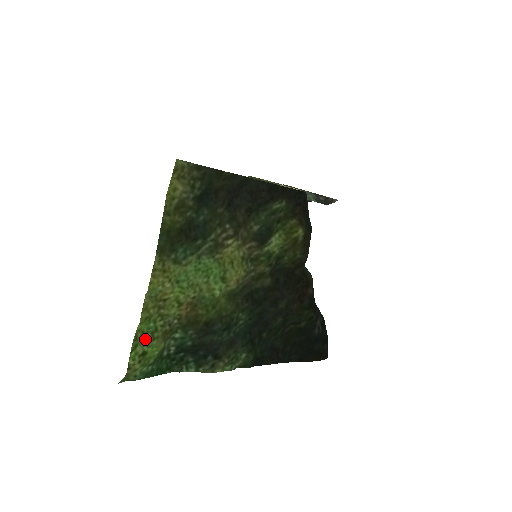
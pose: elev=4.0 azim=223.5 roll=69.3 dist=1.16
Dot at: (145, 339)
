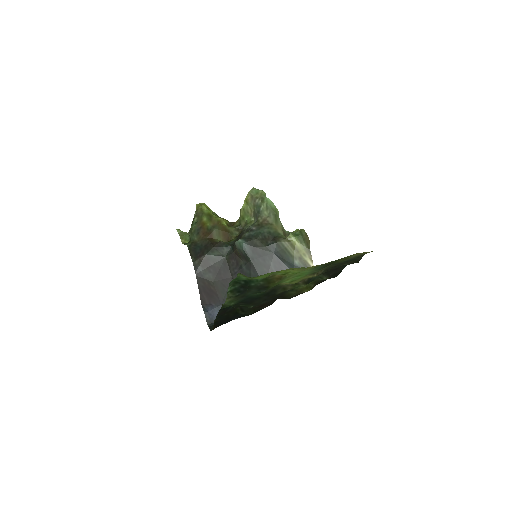
Dot at: occluded
